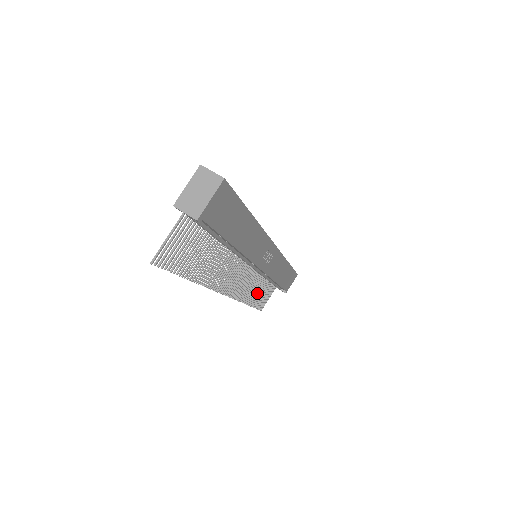
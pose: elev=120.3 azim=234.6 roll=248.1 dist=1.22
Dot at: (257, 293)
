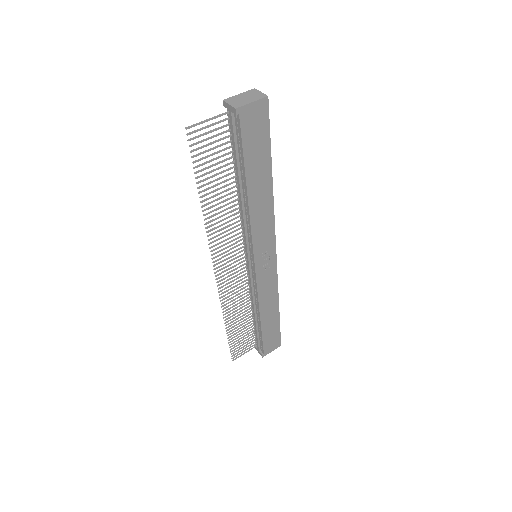
Dot at: (238, 323)
